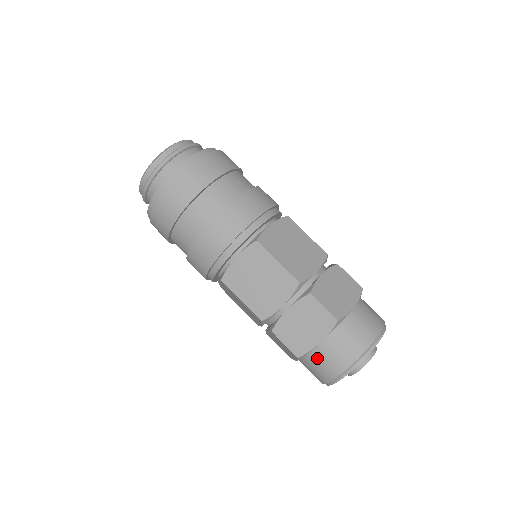
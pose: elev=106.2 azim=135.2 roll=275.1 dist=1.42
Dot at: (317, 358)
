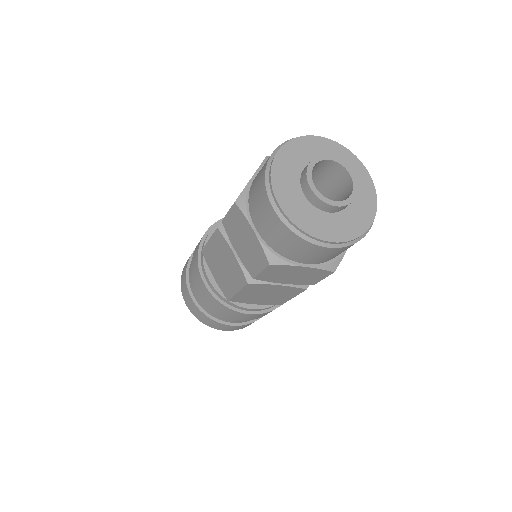
Dot at: (253, 187)
